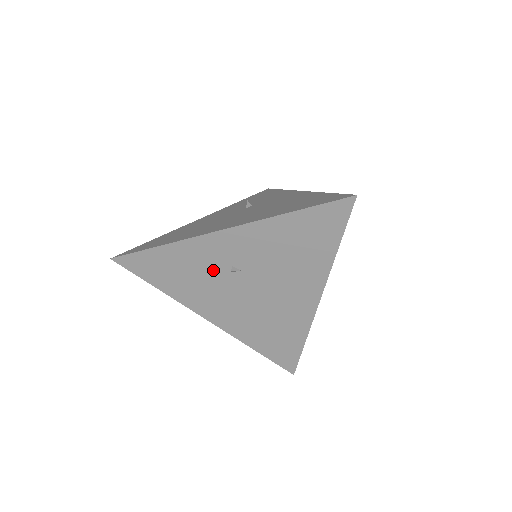
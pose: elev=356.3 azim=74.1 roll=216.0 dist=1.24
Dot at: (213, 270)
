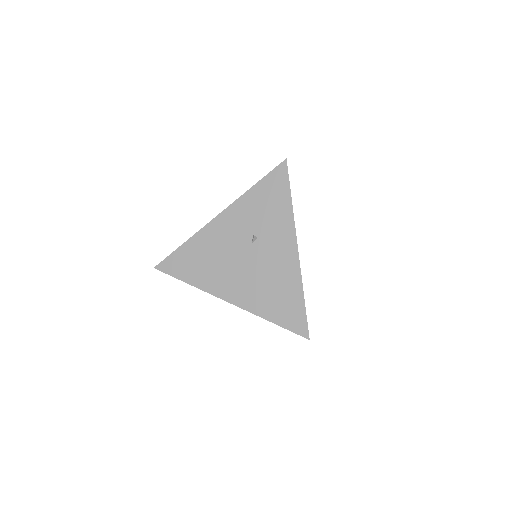
Dot at: occluded
